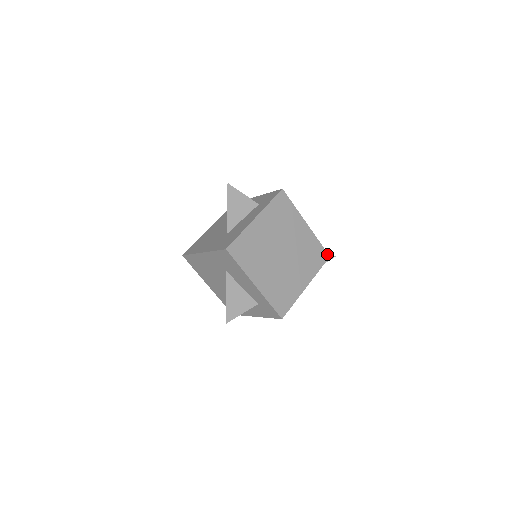
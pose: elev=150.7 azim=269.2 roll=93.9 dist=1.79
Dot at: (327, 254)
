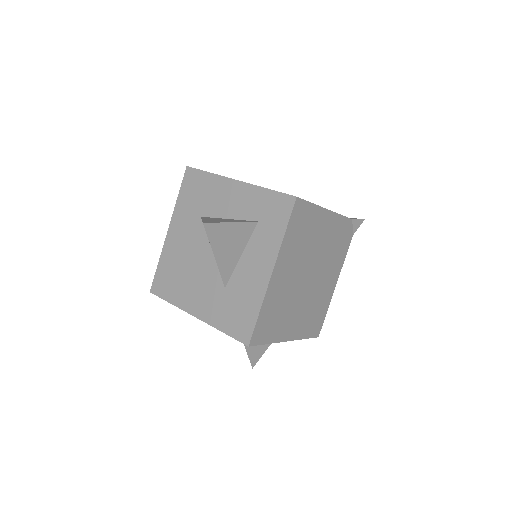
Dot at: (355, 223)
